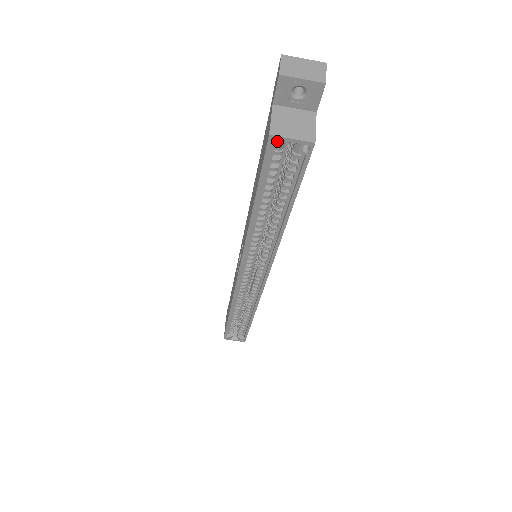
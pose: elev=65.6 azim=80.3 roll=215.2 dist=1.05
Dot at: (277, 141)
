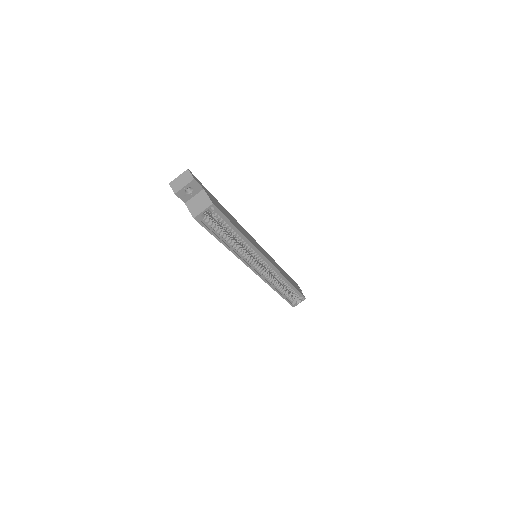
Dot at: (199, 217)
